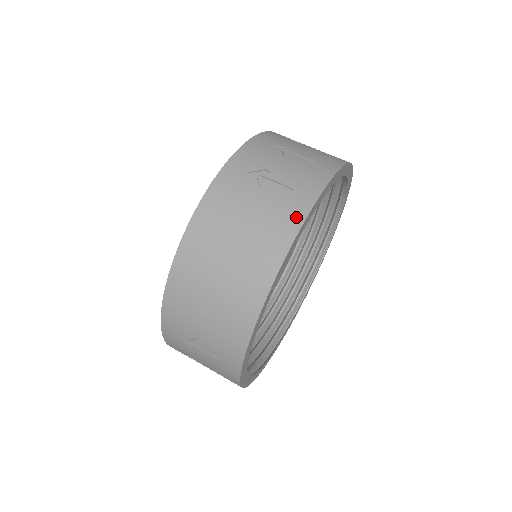
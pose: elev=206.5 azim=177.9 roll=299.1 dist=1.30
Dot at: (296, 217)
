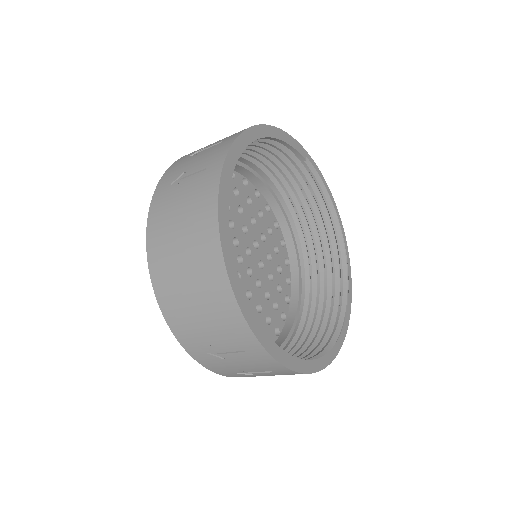
Dot at: (212, 185)
